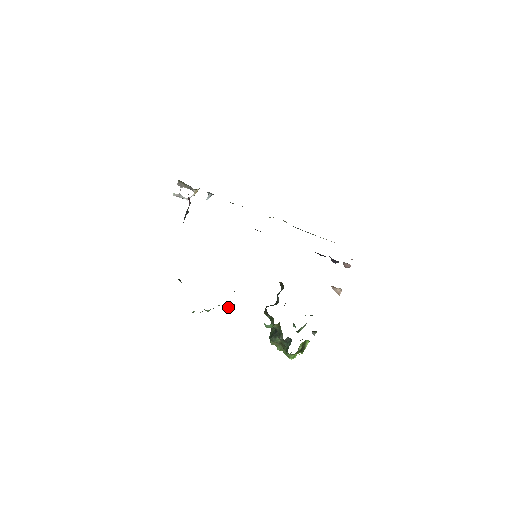
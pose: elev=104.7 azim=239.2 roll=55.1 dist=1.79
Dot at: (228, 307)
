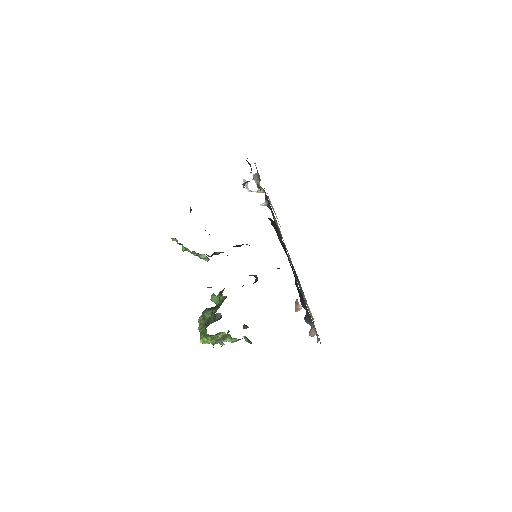
Dot at: (202, 256)
